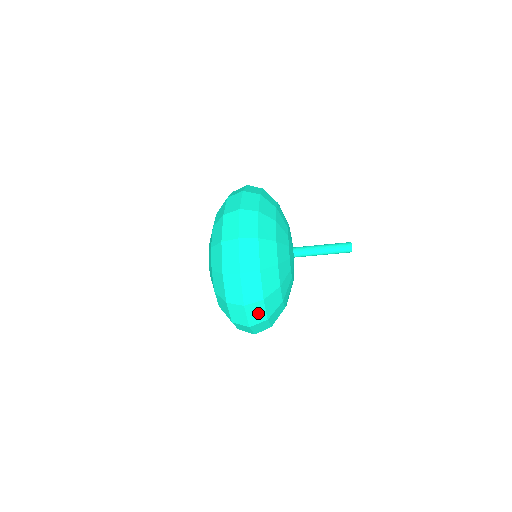
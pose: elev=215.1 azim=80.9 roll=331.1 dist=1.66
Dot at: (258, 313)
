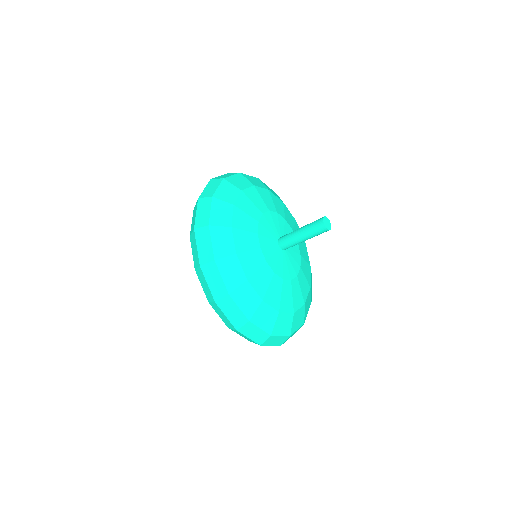
Dot at: occluded
